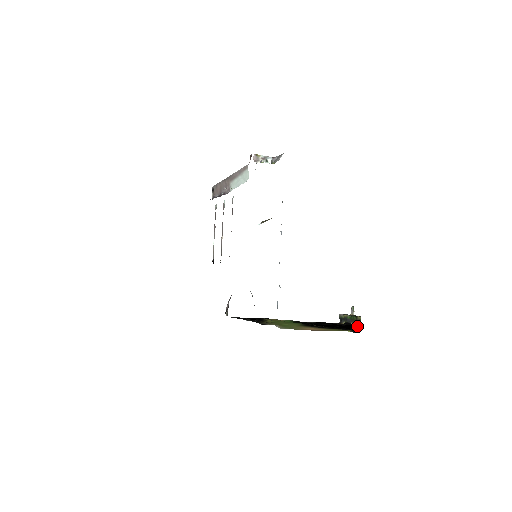
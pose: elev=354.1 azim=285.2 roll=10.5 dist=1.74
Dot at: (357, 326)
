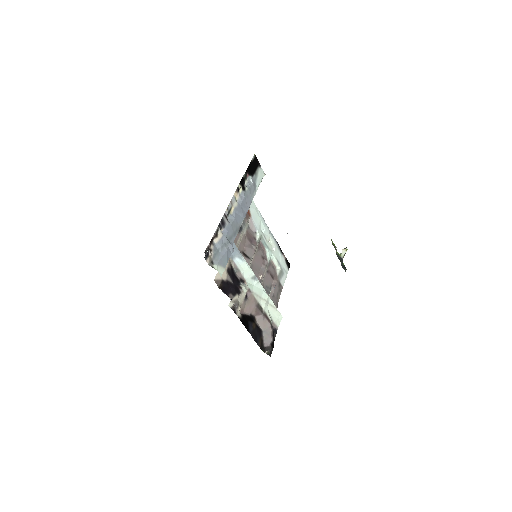
Dot at: occluded
